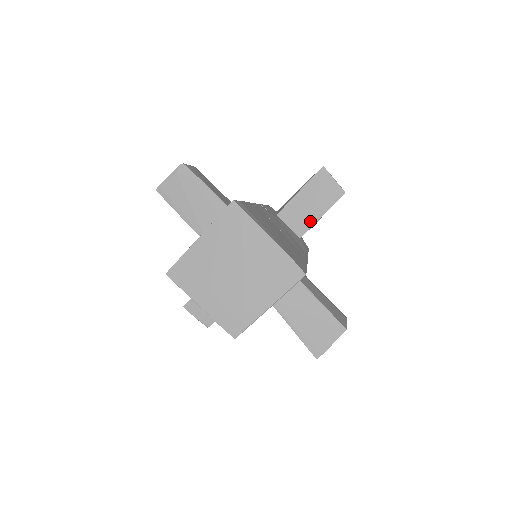
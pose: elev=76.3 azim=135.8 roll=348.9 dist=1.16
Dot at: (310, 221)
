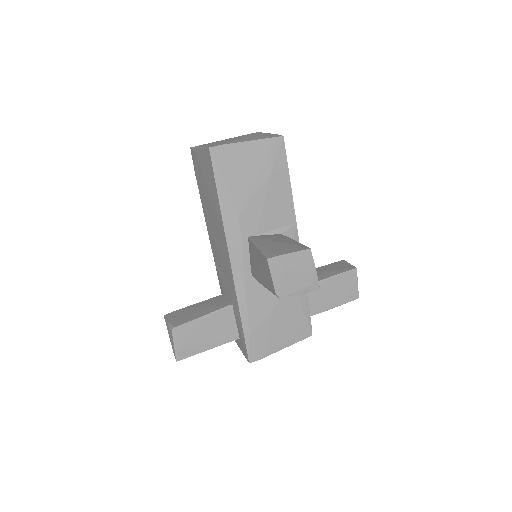
Dot at: (318, 279)
